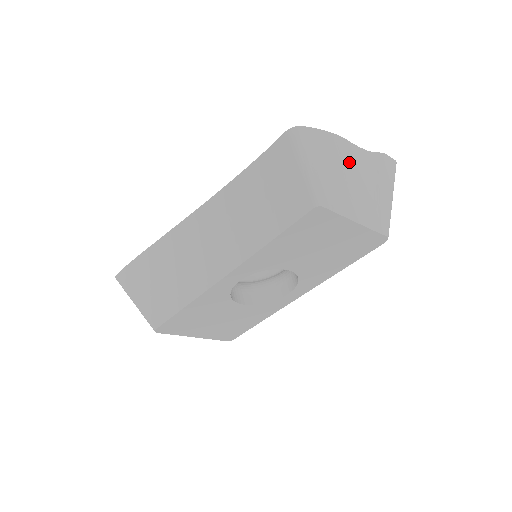
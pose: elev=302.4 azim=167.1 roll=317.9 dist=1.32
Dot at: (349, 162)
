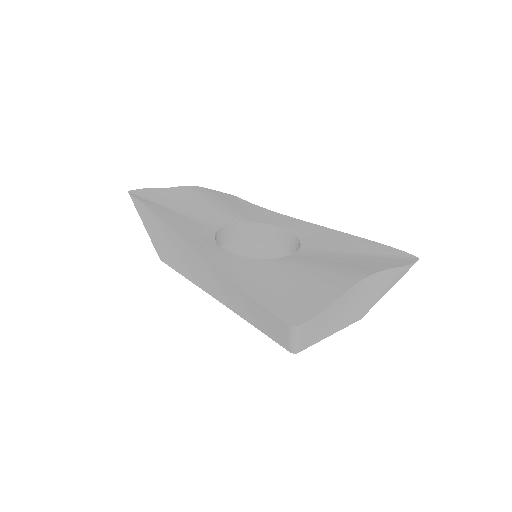
Dot at: (354, 296)
